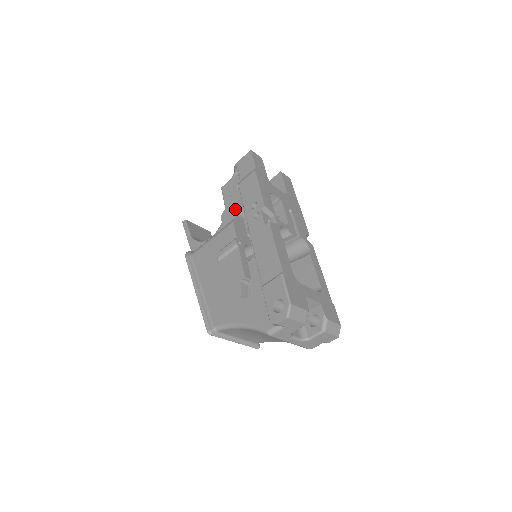
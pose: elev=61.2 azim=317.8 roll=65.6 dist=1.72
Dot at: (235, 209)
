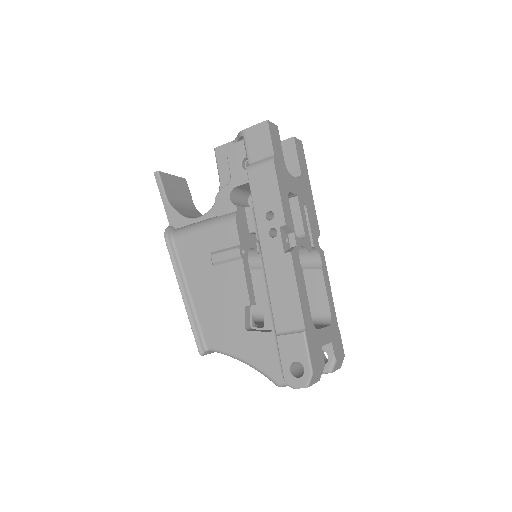
Dot at: (235, 192)
